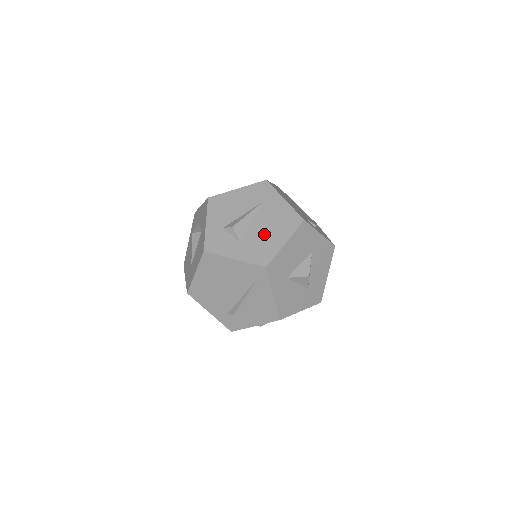
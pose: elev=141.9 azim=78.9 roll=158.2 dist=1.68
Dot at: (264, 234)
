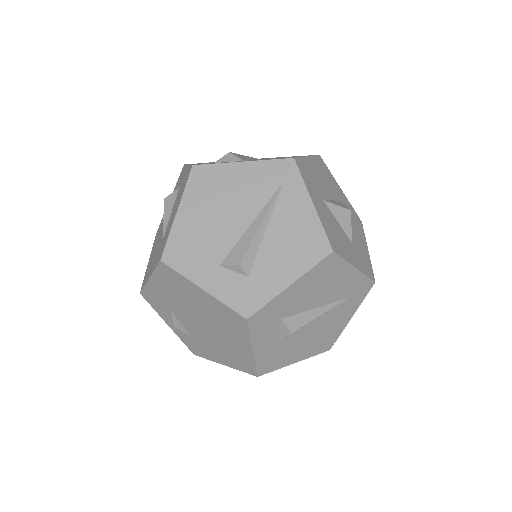
Dot at: (274, 158)
